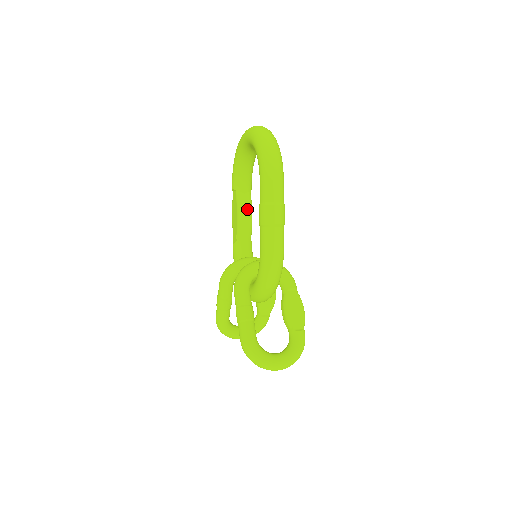
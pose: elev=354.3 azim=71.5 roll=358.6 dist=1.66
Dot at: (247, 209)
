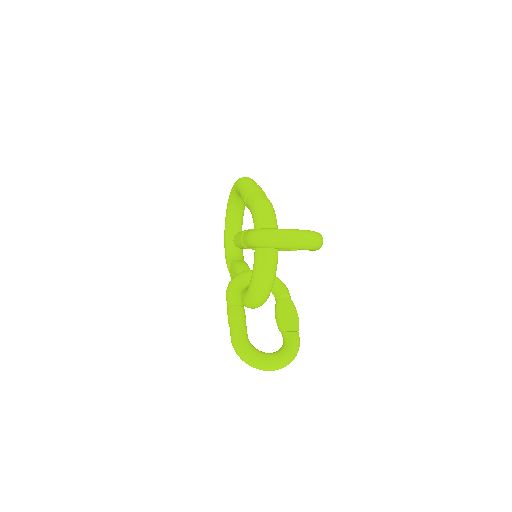
Dot at: (243, 263)
